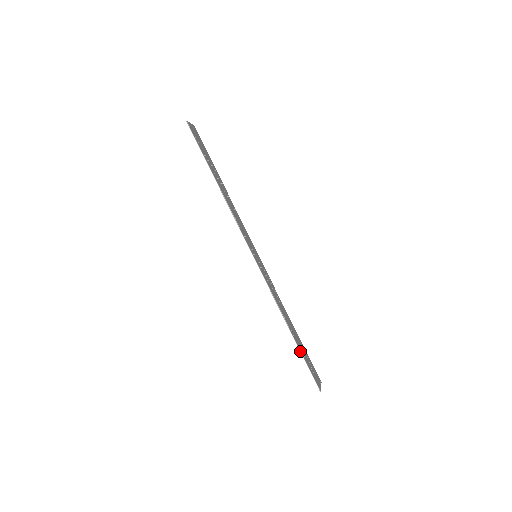
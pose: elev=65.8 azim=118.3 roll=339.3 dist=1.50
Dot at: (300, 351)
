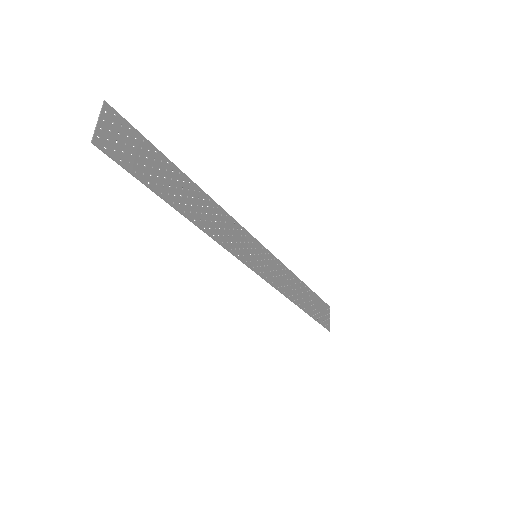
Dot at: occluded
